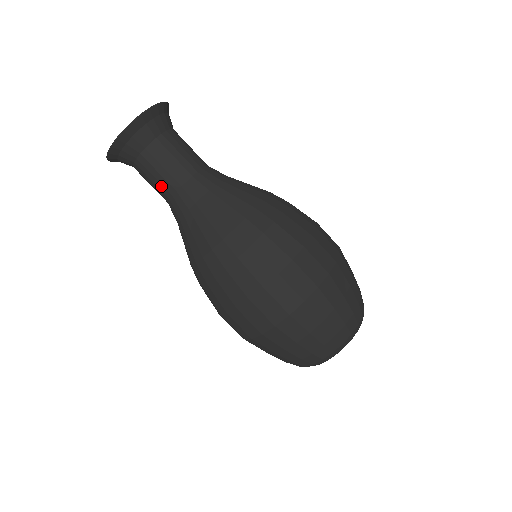
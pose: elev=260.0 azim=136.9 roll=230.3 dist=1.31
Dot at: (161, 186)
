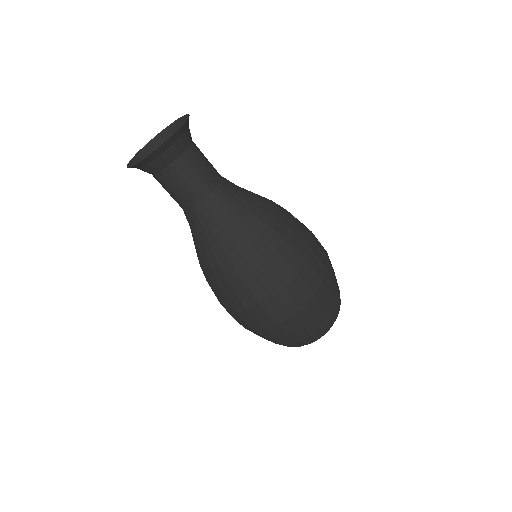
Dot at: (175, 199)
